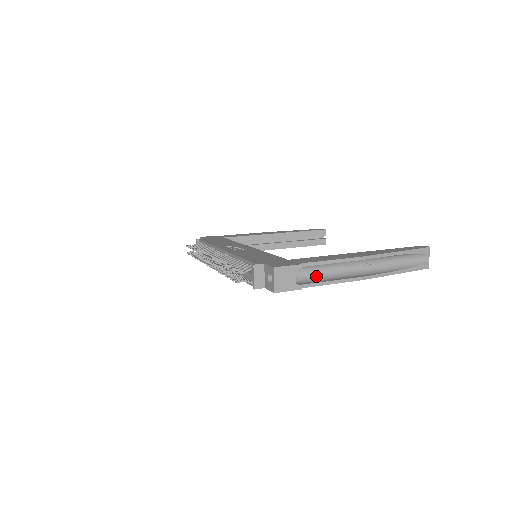
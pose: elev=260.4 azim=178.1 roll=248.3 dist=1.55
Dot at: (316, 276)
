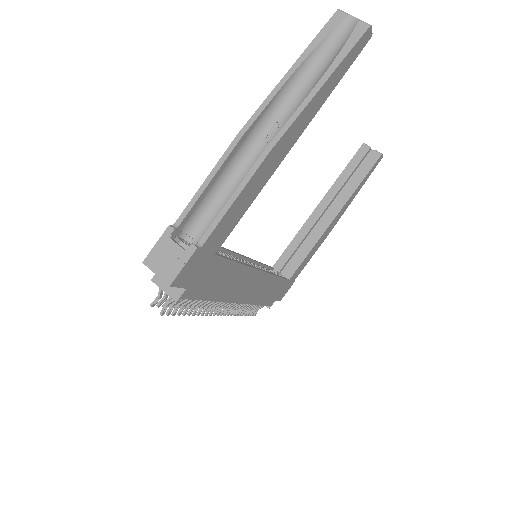
Dot at: occluded
